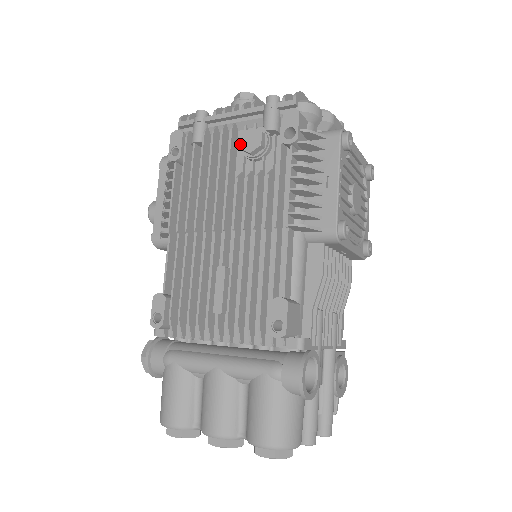
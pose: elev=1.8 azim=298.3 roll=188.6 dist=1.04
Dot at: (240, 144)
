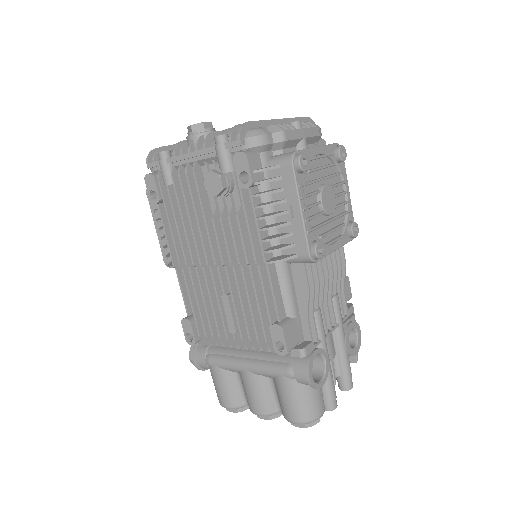
Dot at: (205, 188)
